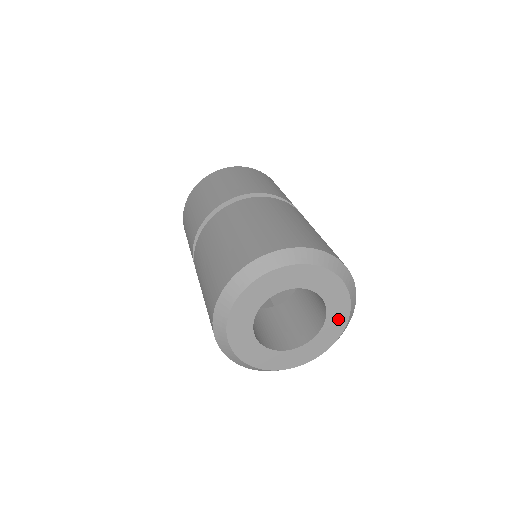
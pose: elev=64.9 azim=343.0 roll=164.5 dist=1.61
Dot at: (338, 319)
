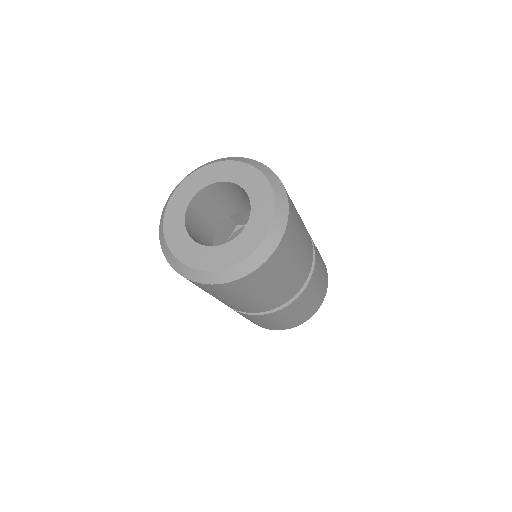
Dot at: (264, 202)
